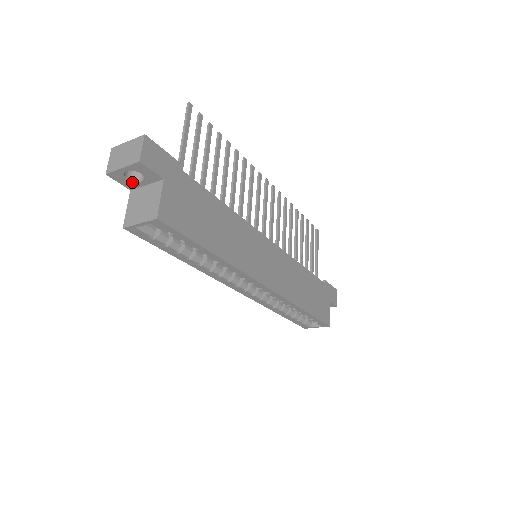
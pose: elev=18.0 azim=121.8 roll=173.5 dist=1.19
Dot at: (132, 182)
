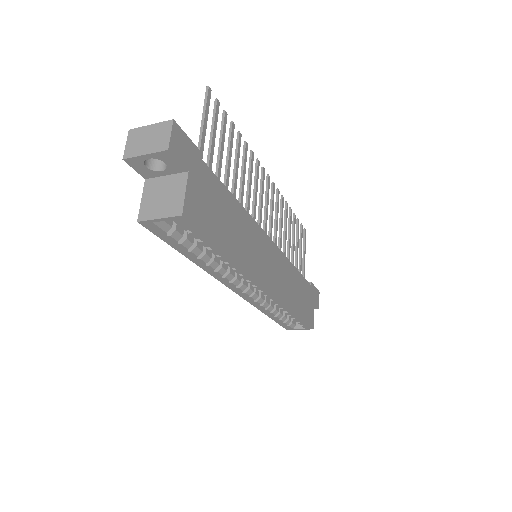
Dot at: (150, 171)
